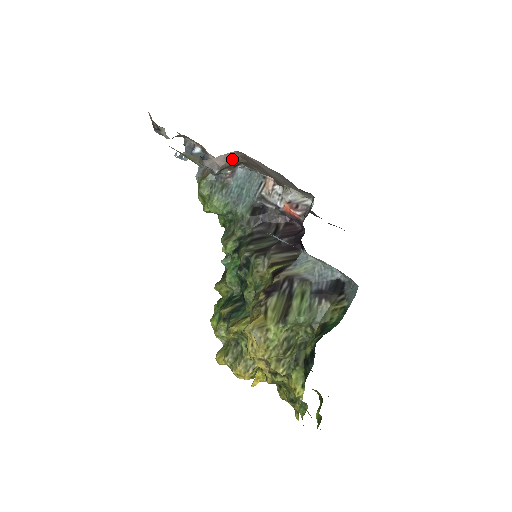
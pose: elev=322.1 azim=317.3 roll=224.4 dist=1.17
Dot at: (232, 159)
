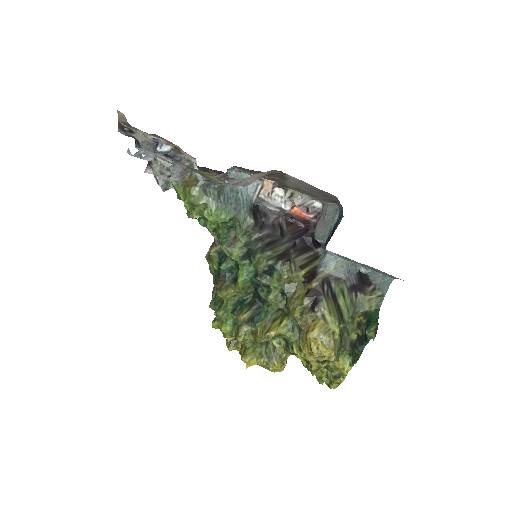
Dot at: (264, 176)
